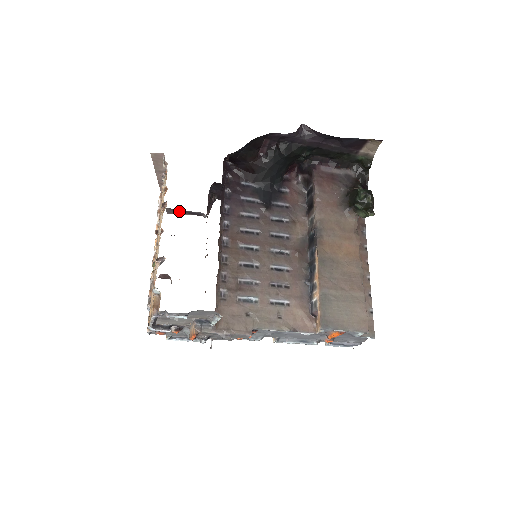
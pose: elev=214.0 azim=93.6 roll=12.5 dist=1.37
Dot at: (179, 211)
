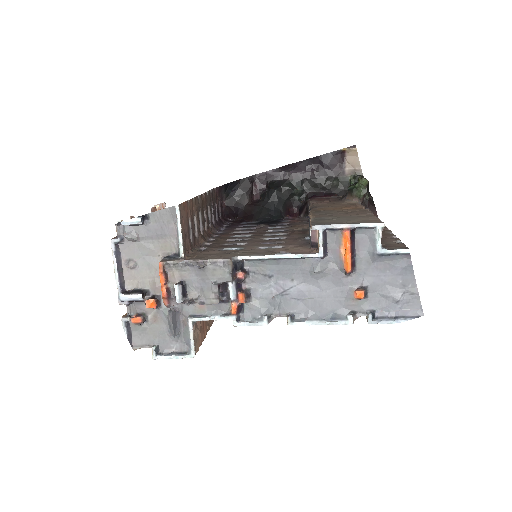
Dot at: occluded
